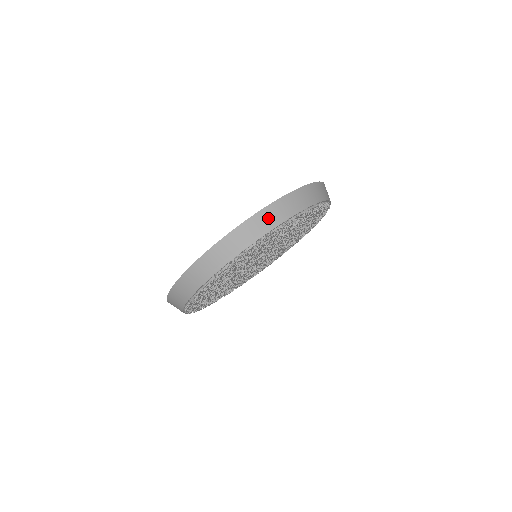
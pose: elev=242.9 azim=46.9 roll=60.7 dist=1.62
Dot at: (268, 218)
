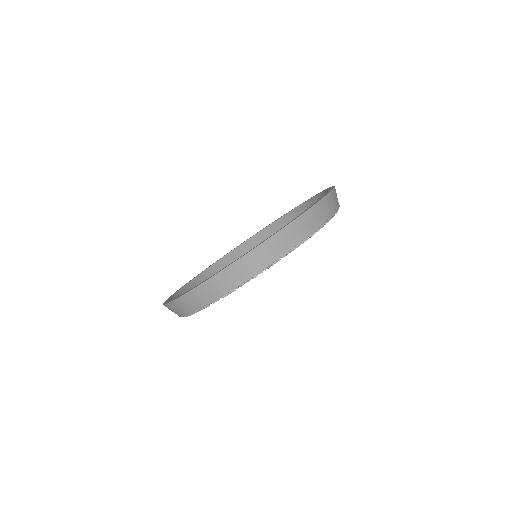
Dot at: (247, 266)
